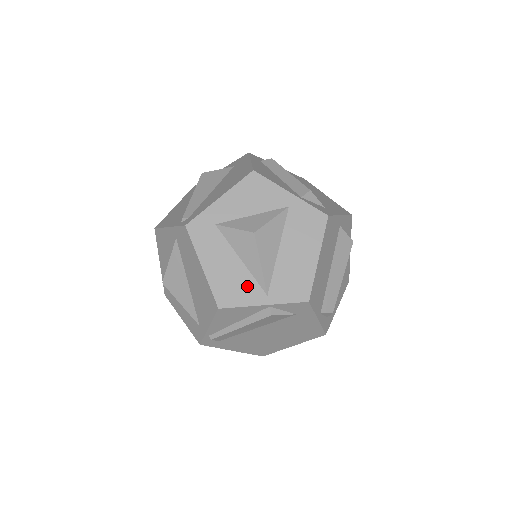
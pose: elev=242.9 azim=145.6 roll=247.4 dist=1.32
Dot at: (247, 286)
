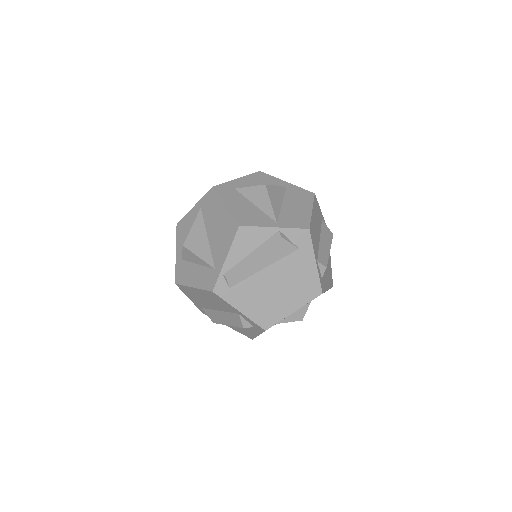
Dot at: (261, 217)
